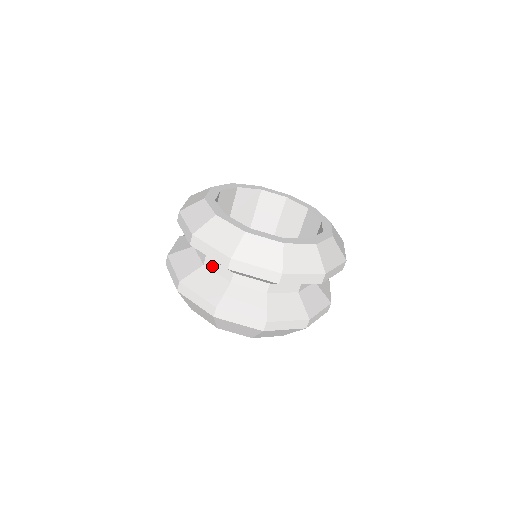
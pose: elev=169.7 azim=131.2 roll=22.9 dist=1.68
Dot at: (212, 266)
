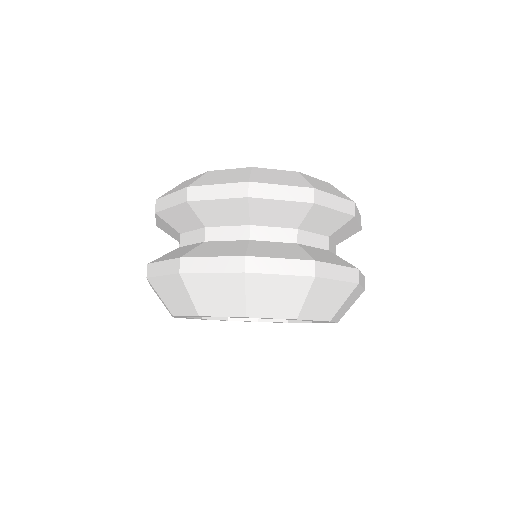
Dot at: (186, 240)
